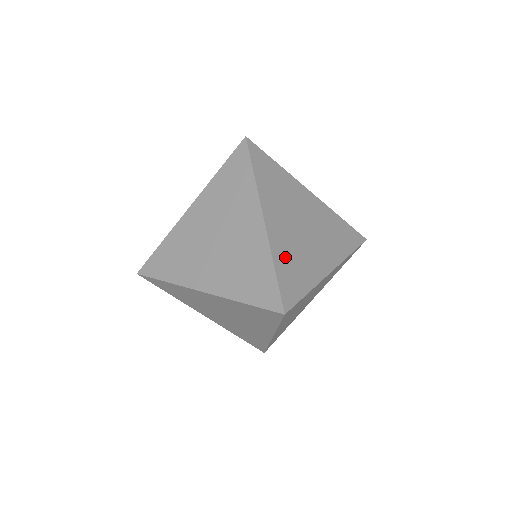
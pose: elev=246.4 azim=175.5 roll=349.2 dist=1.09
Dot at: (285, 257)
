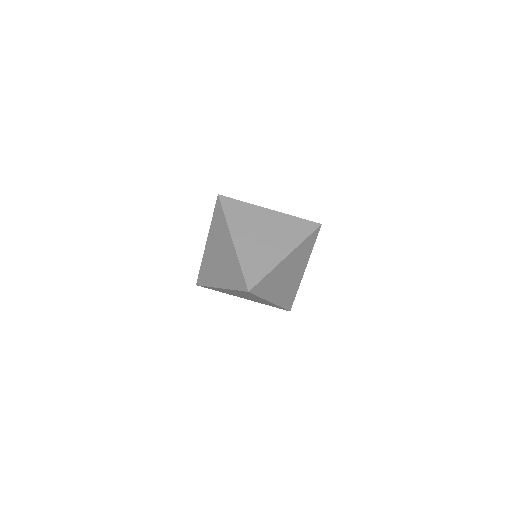
Dot at: (249, 259)
